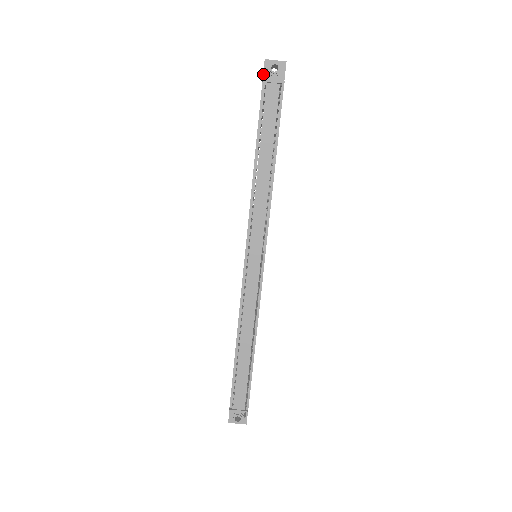
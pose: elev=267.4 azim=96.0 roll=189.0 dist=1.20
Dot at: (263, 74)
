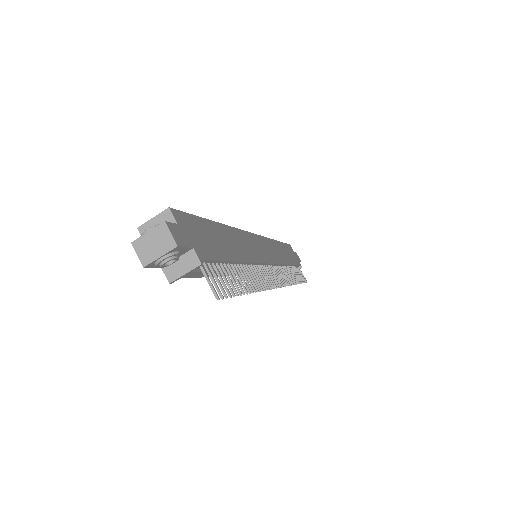
Dot at: occluded
